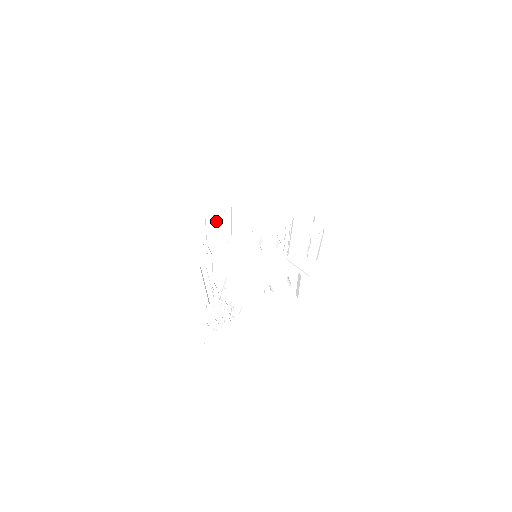
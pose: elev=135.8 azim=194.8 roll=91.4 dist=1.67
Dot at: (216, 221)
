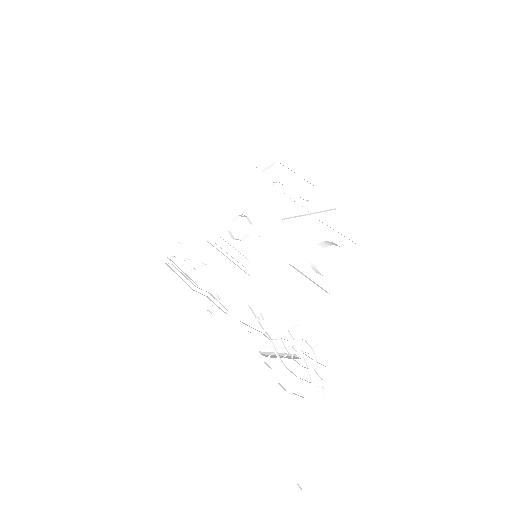
Dot at: occluded
